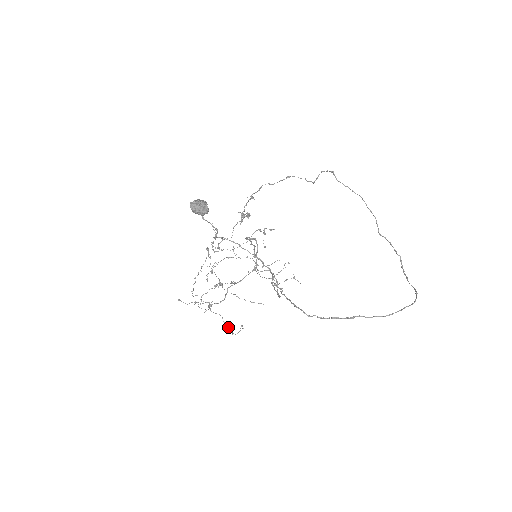
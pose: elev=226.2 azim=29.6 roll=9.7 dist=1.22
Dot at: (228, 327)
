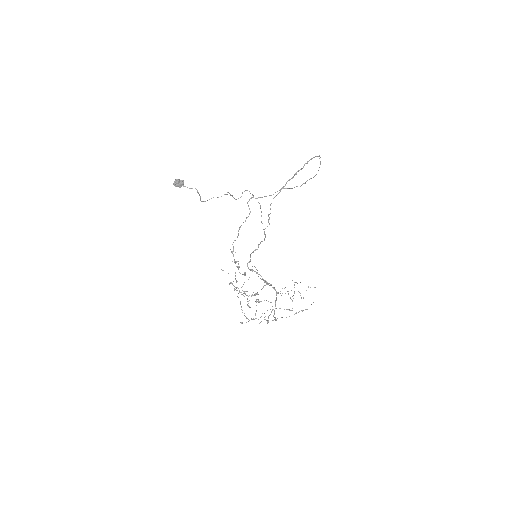
Dot at: occluded
